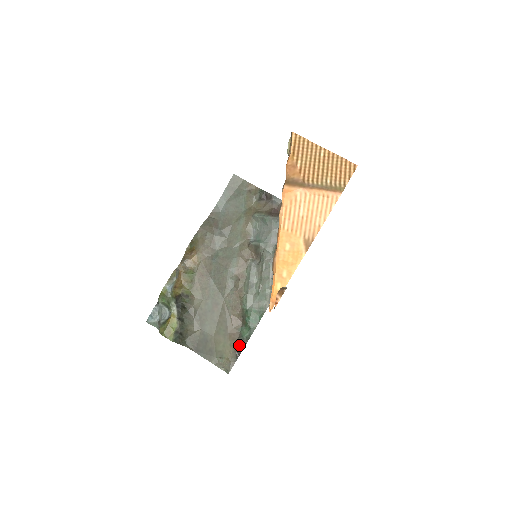
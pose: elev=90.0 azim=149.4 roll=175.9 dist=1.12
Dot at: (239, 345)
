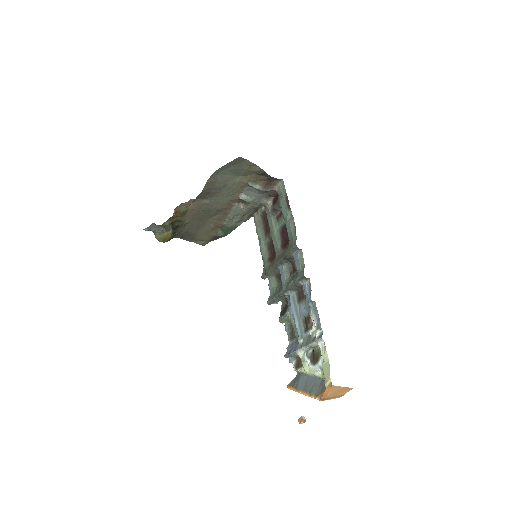
Dot at: (215, 238)
